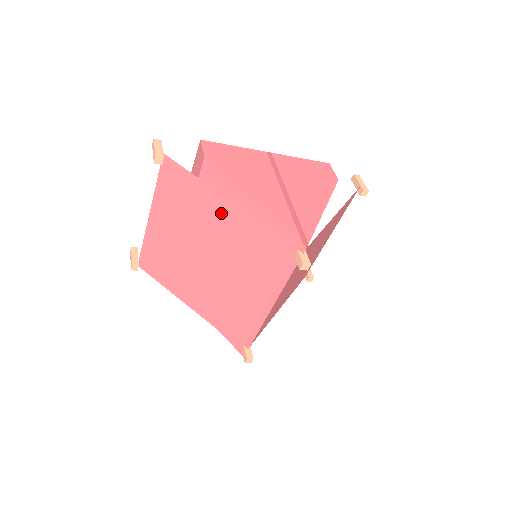
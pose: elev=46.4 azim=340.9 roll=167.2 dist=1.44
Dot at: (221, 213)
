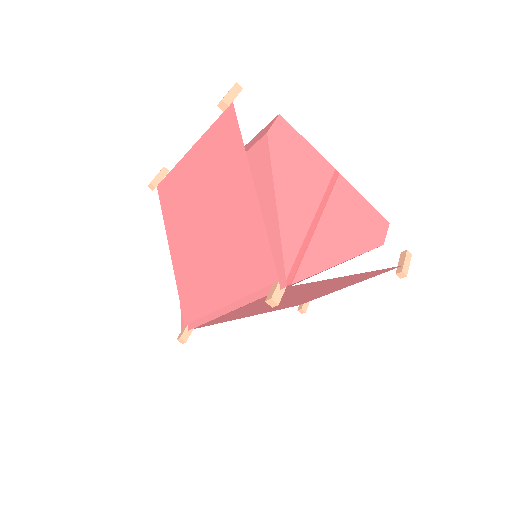
Dot at: (242, 195)
